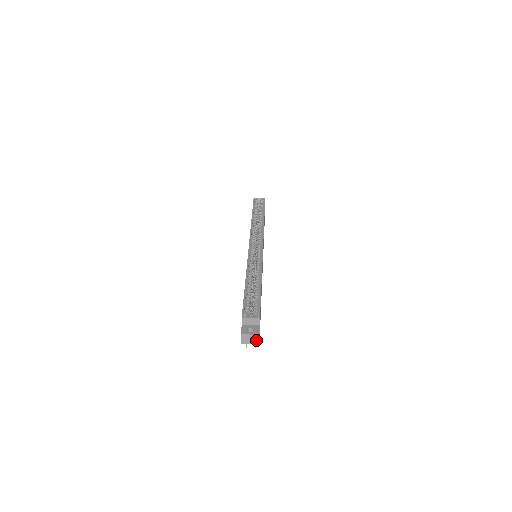
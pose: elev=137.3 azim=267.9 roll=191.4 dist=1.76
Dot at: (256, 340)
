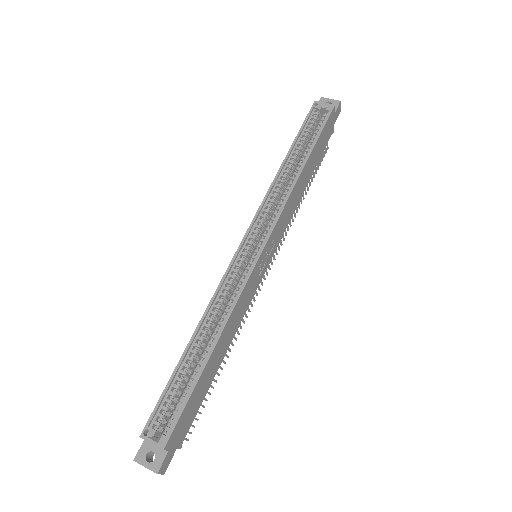
Dot at: occluded
